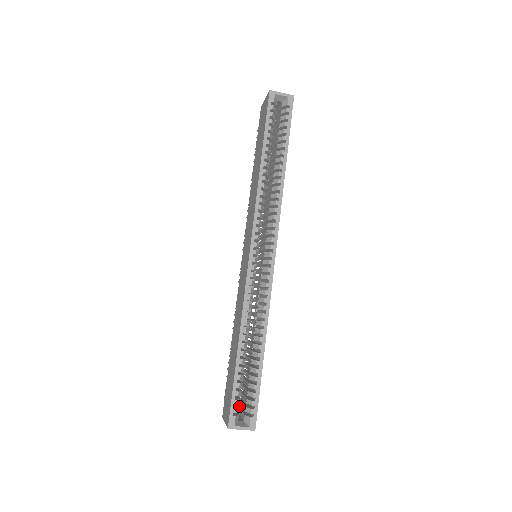
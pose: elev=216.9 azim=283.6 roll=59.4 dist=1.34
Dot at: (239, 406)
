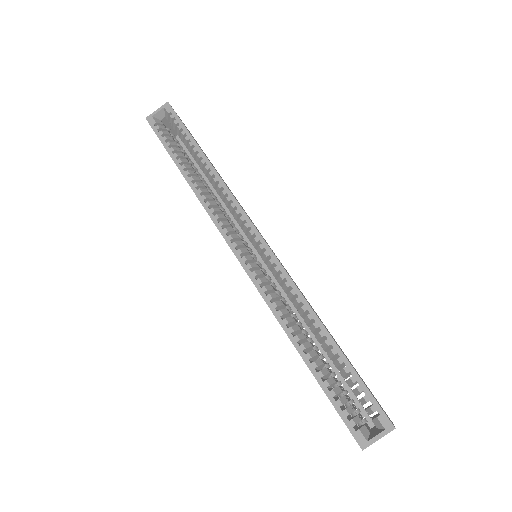
Dot at: (356, 415)
